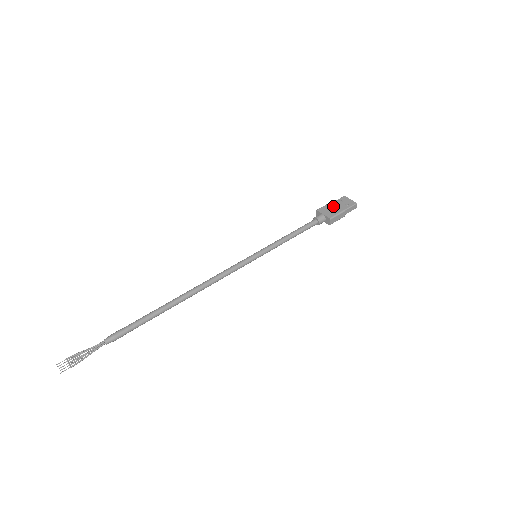
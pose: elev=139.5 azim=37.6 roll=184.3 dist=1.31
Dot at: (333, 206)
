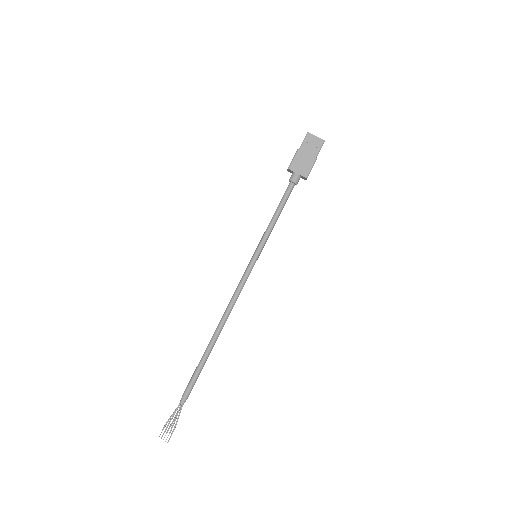
Dot at: (303, 156)
